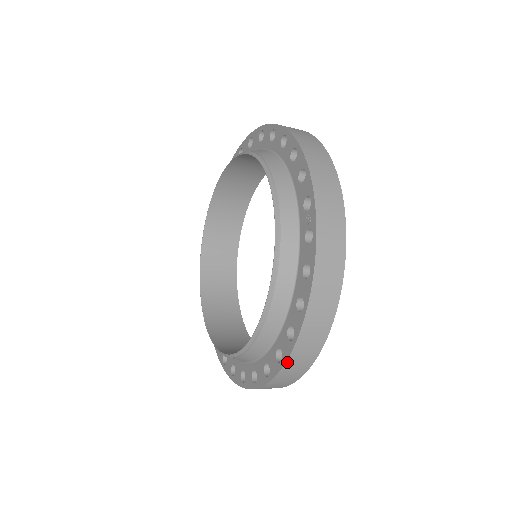
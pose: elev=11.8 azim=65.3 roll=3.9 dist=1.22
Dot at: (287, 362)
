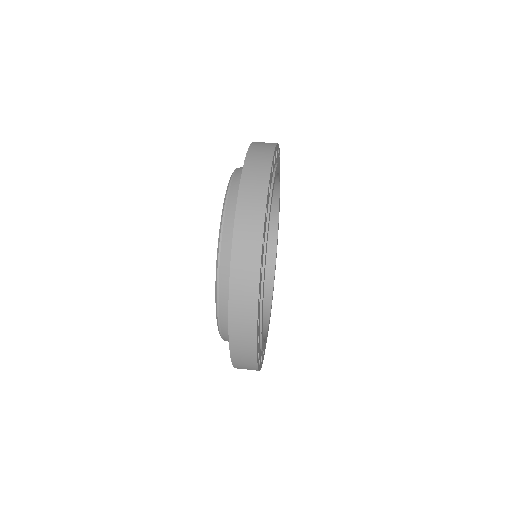
Dot at: occluded
